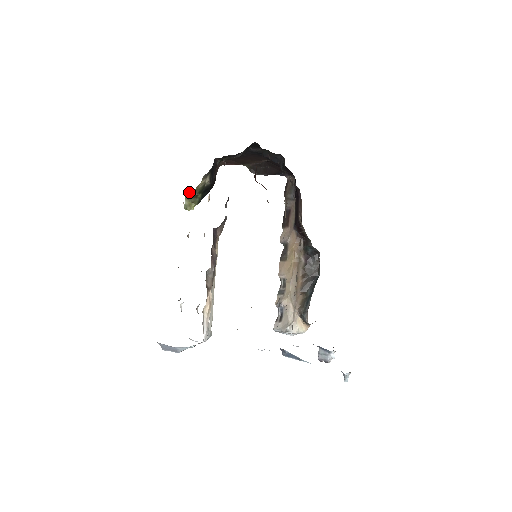
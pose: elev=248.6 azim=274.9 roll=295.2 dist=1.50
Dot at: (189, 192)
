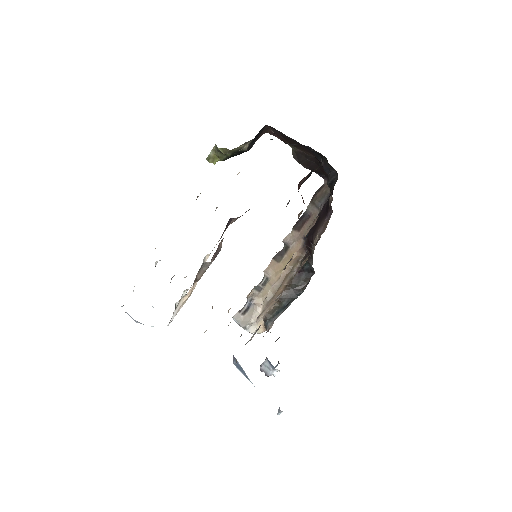
Dot at: (221, 148)
